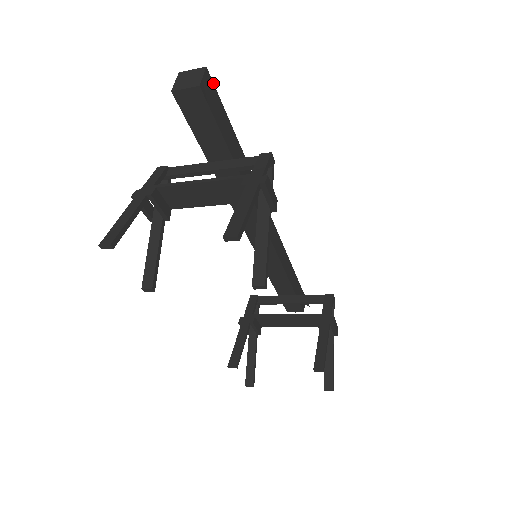
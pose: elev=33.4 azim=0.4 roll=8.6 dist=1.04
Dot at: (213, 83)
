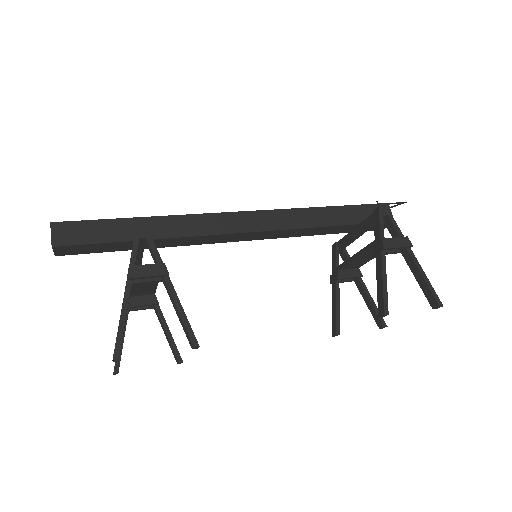
Dot at: (68, 221)
